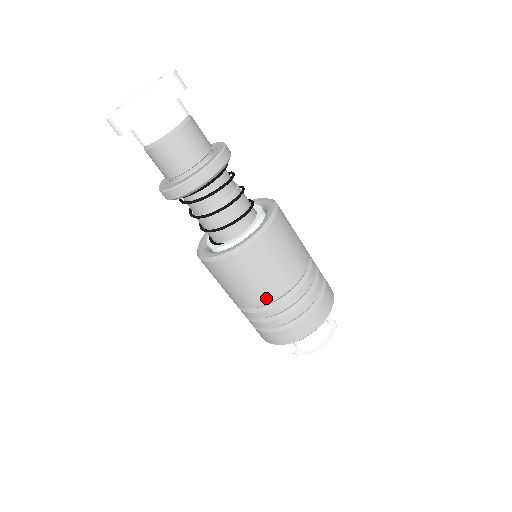
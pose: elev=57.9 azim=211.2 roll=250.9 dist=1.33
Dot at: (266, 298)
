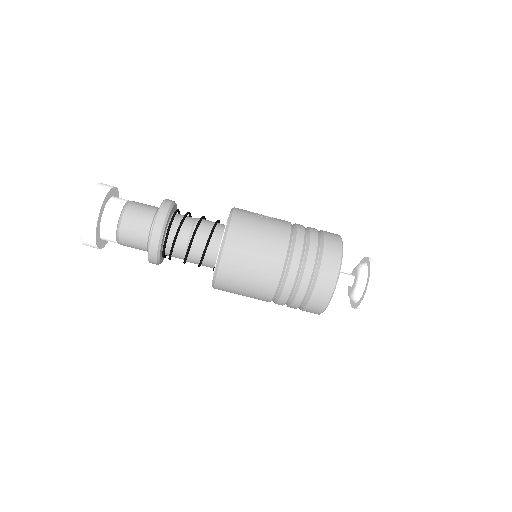
Dot at: (272, 283)
